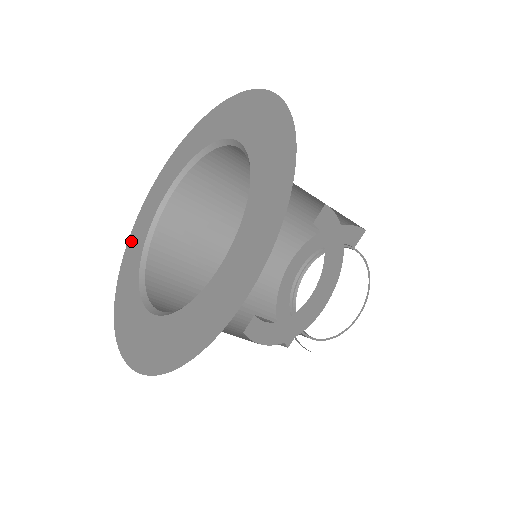
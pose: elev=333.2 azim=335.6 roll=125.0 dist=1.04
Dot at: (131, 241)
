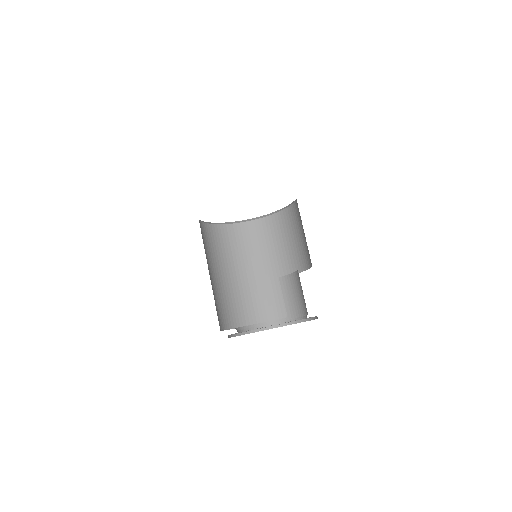
Dot at: occluded
